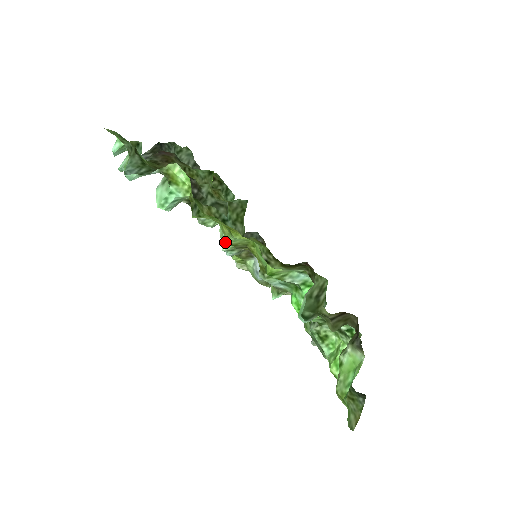
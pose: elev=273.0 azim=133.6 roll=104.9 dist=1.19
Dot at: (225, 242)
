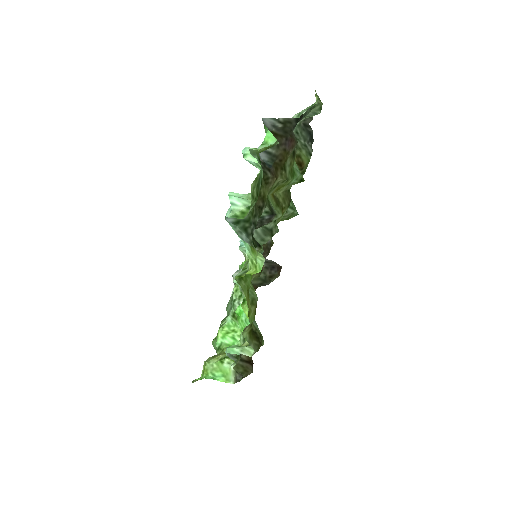
Dot at: (245, 253)
